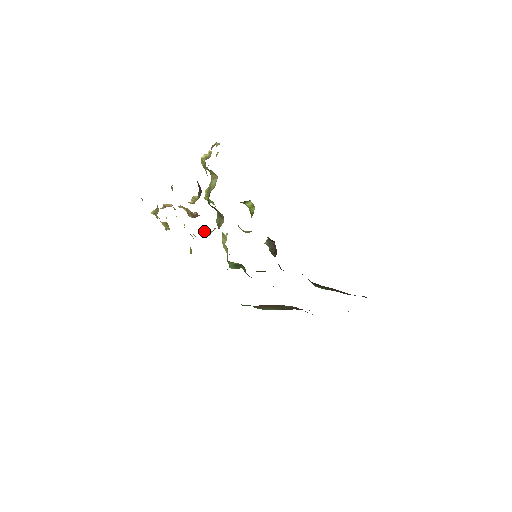
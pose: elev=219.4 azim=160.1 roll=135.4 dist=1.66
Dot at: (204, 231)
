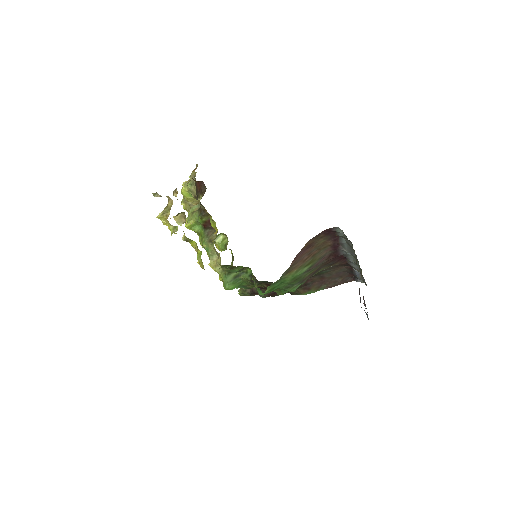
Dot at: occluded
